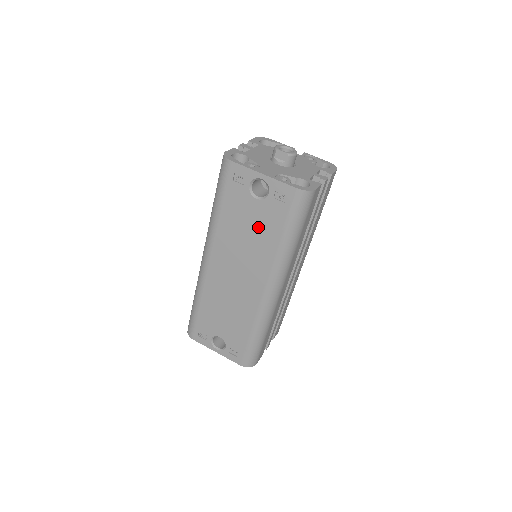
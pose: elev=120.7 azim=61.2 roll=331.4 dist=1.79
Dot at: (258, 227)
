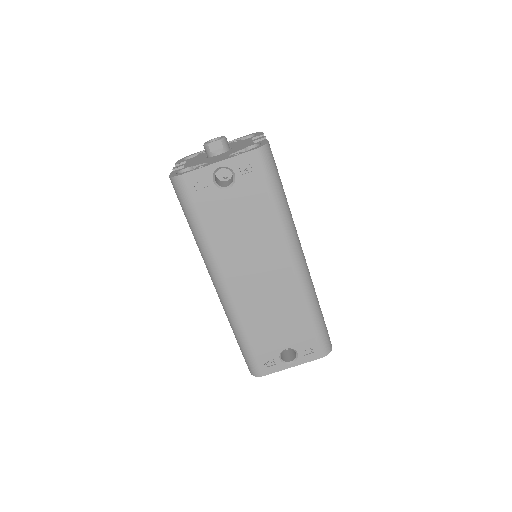
Dot at: (247, 213)
